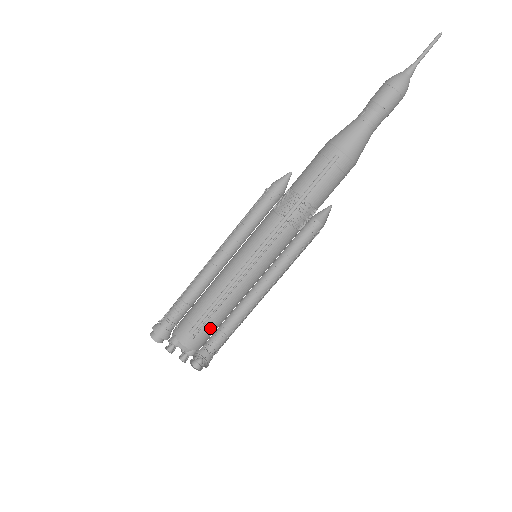
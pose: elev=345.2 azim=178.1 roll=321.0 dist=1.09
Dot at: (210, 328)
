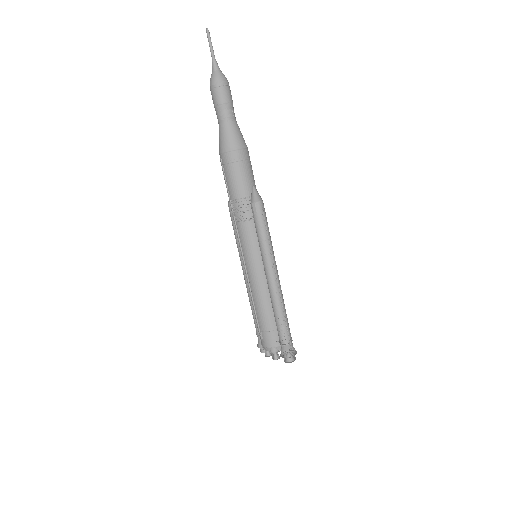
Dot at: (264, 325)
